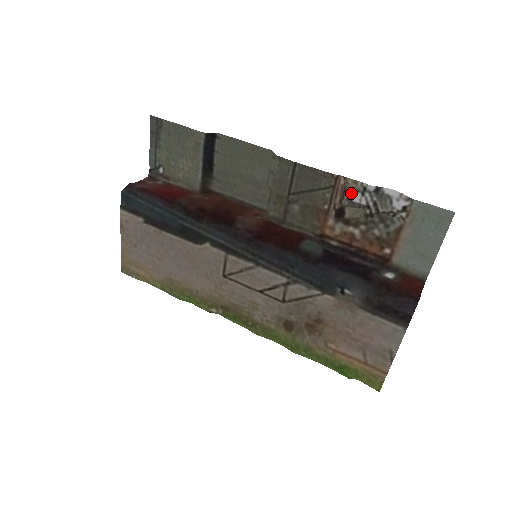
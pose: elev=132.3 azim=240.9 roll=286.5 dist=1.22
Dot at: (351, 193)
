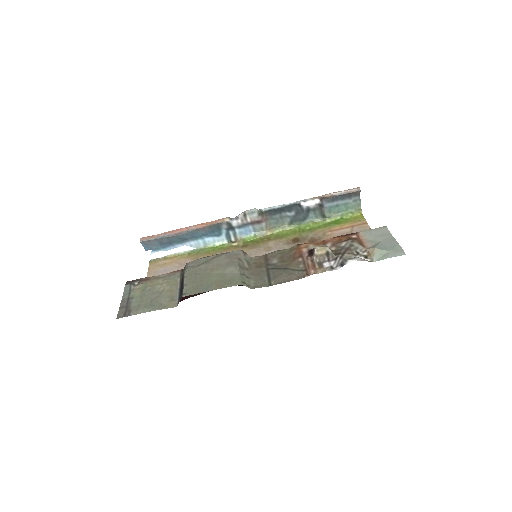
Dot at: (321, 267)
